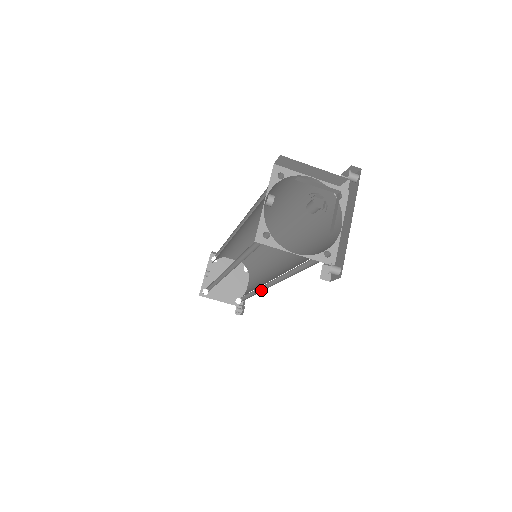
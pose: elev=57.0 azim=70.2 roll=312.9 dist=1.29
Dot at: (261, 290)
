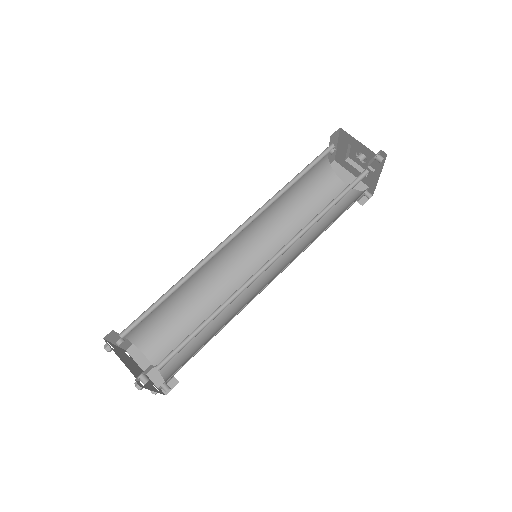
Dot at: (235, 298)
